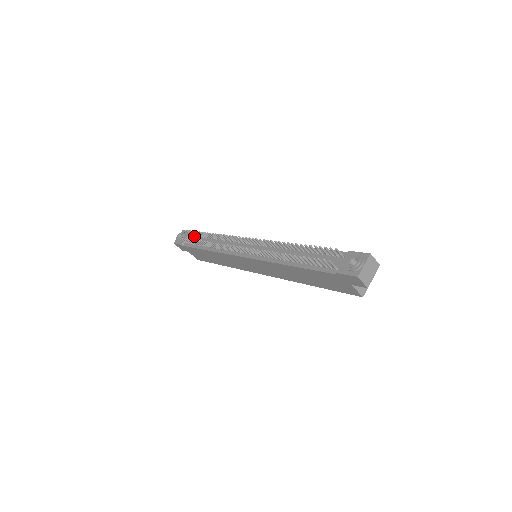
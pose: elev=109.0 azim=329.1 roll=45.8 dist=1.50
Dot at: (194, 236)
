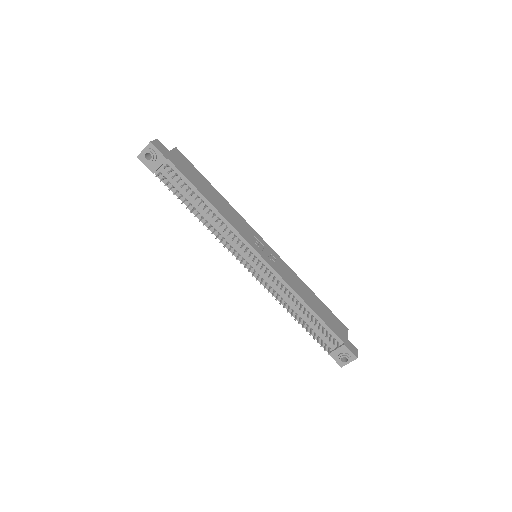
Dot at: (173, 172)
